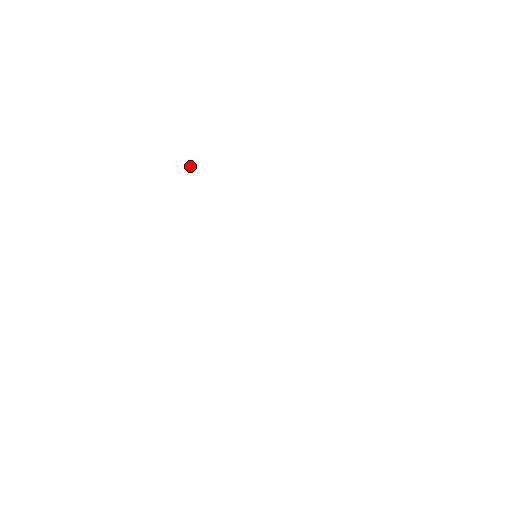
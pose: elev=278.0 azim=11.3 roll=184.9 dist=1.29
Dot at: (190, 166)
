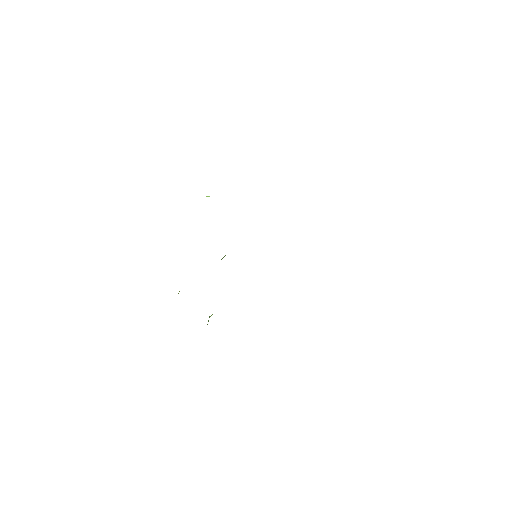
Dot at: occluded
